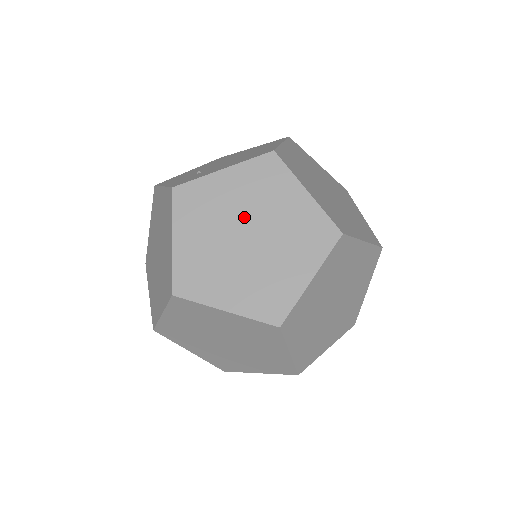
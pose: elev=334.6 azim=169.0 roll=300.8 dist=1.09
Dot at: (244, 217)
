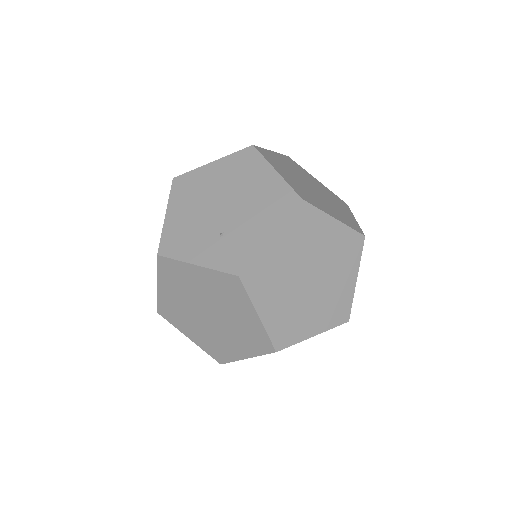
Dot at: (301, 265)
